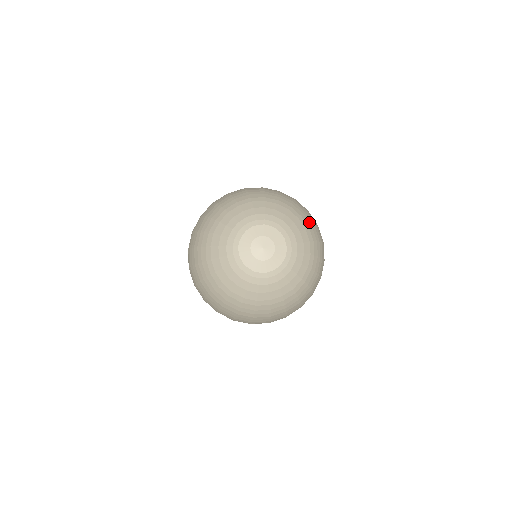
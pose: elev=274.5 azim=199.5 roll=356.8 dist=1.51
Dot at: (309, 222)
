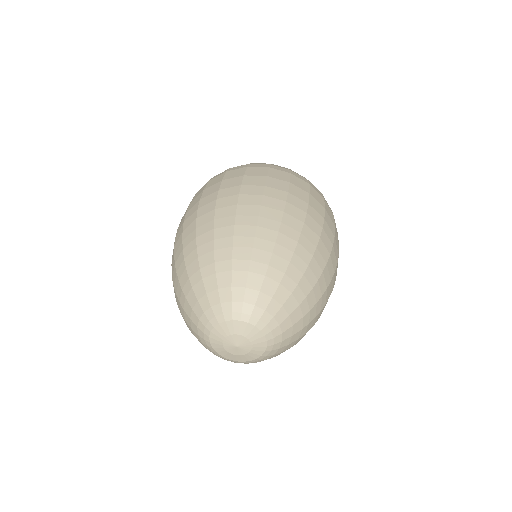
Dot at: (312, 324)
